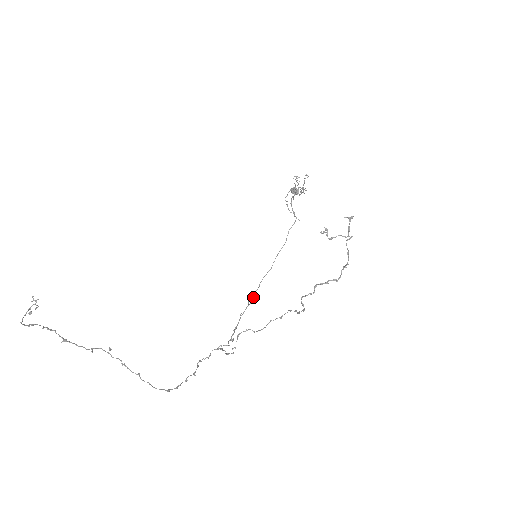
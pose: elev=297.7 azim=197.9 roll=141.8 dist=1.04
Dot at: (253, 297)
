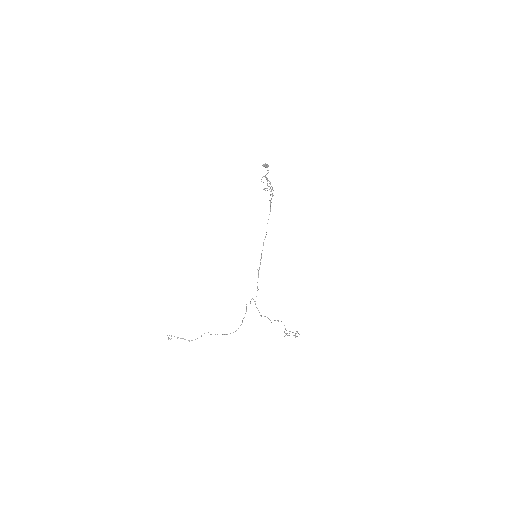
Dot at: (261, 257)
